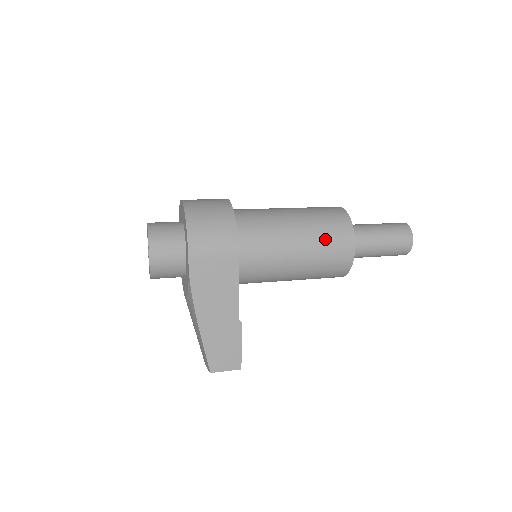
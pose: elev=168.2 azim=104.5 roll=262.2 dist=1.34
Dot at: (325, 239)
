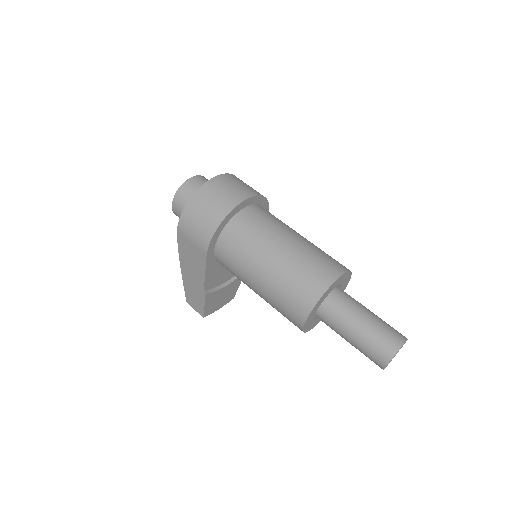
Dot at: (282, 295)
